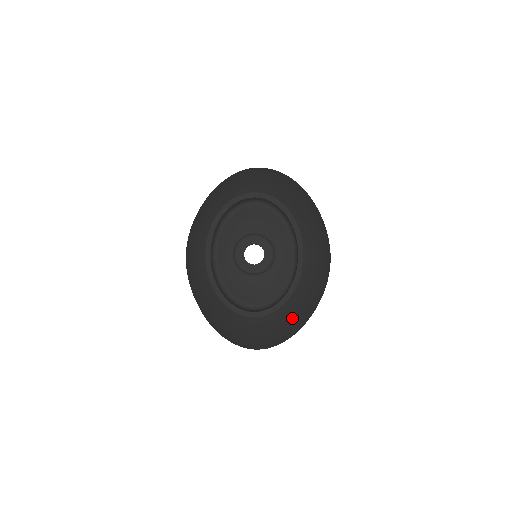
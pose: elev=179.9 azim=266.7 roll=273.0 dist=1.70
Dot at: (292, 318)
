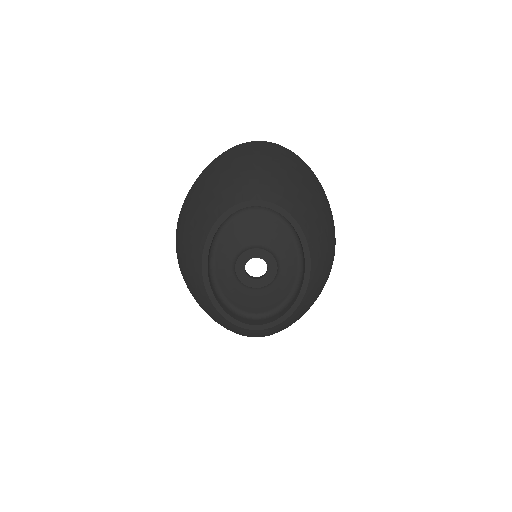
Dot at: (295, 320)
